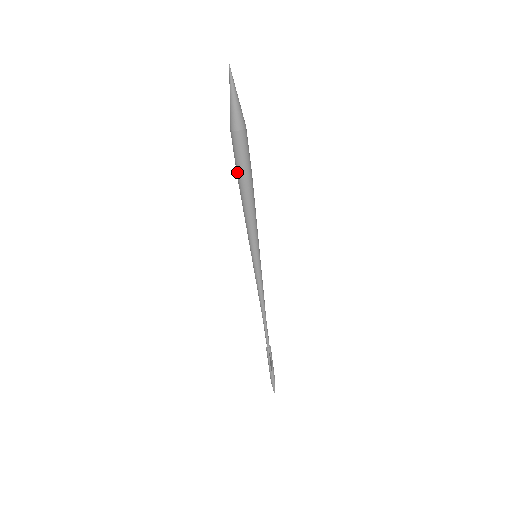
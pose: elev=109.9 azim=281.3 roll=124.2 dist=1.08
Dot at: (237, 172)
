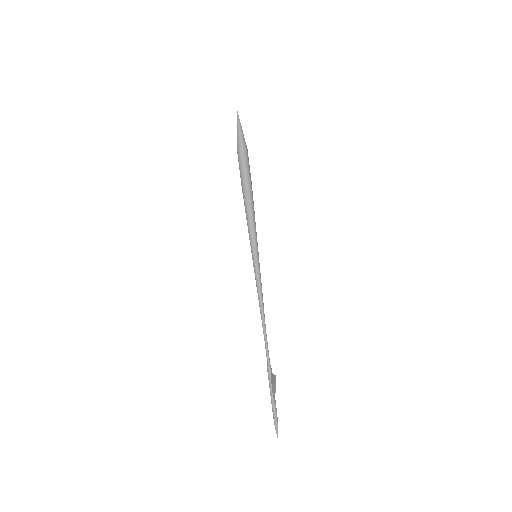
Dot at: (242, 180)
